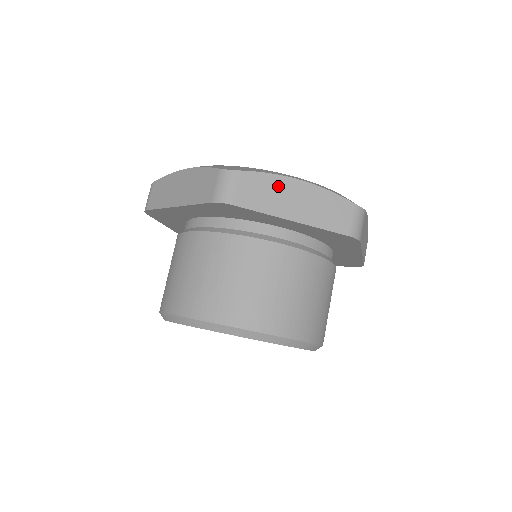
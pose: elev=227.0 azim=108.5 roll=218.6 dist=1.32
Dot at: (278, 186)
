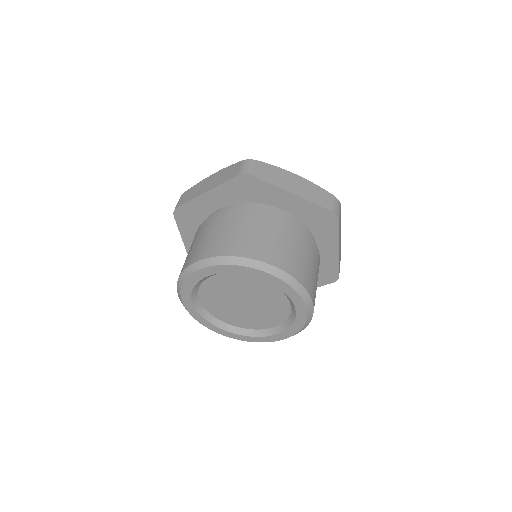
Dot at: (201, 185)
